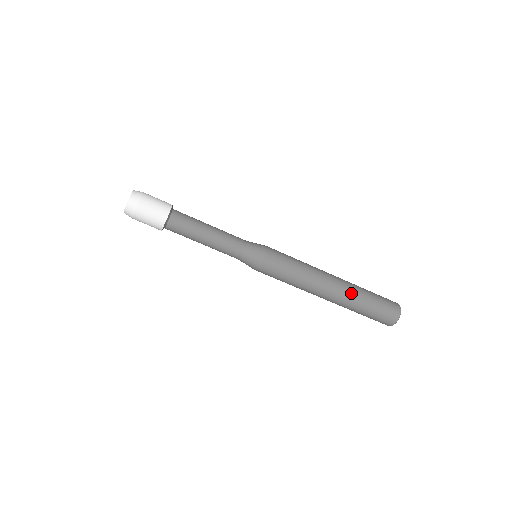
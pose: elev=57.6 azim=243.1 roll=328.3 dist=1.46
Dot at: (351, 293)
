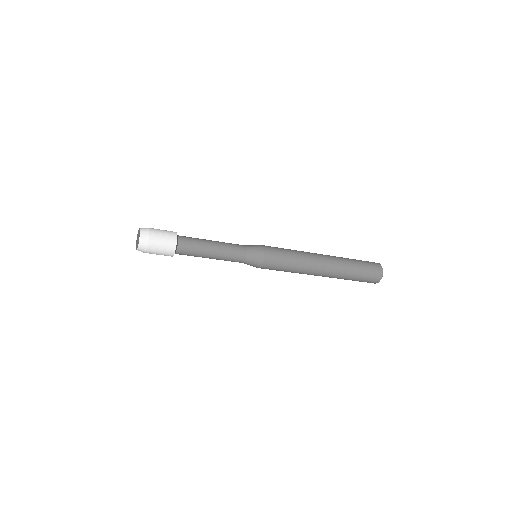
Dot at: (336, 277)
